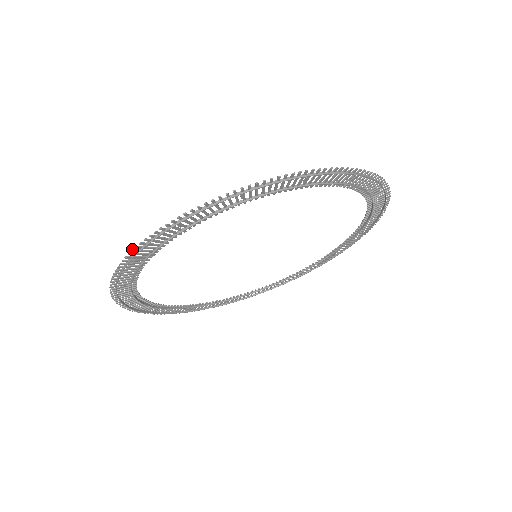
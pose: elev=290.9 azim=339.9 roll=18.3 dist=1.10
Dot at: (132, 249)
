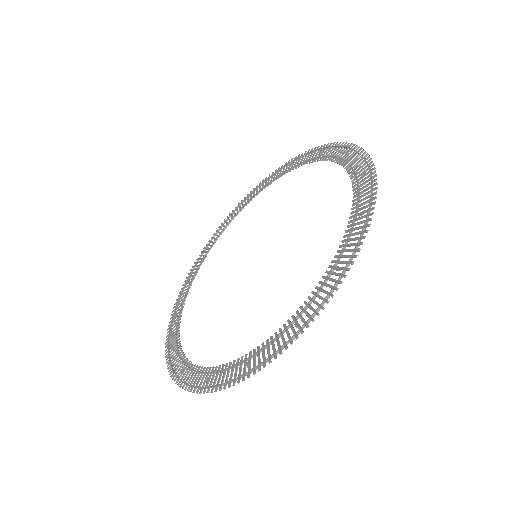
Dot at: occluded
